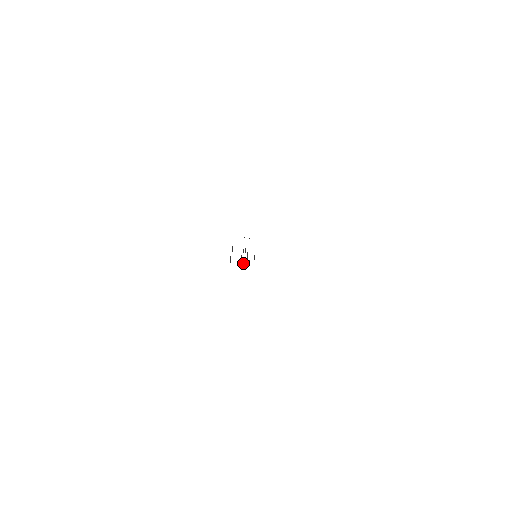
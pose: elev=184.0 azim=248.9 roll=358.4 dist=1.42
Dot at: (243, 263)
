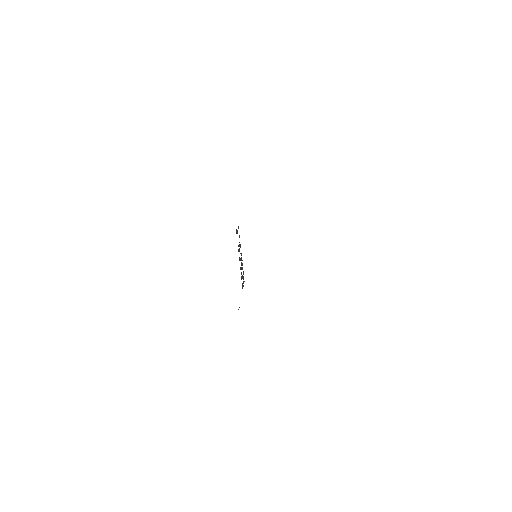
Dot at: occluded
